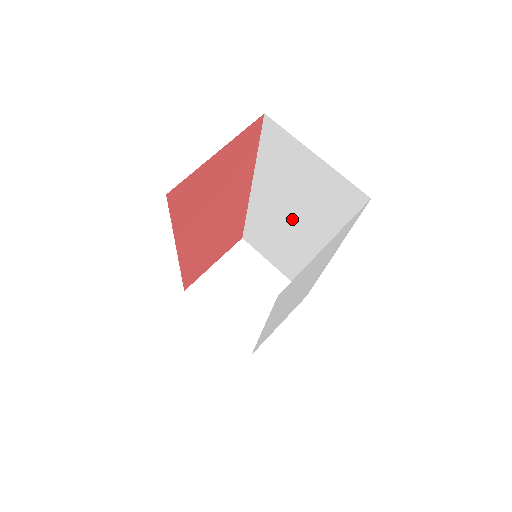
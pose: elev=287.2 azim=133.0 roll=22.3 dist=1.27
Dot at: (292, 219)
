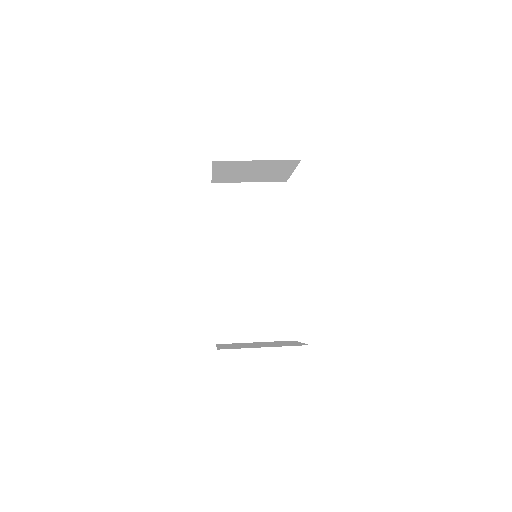
Dot at: (252, 254)
